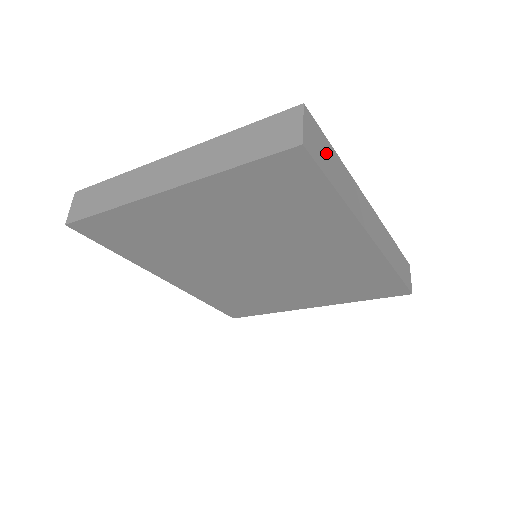
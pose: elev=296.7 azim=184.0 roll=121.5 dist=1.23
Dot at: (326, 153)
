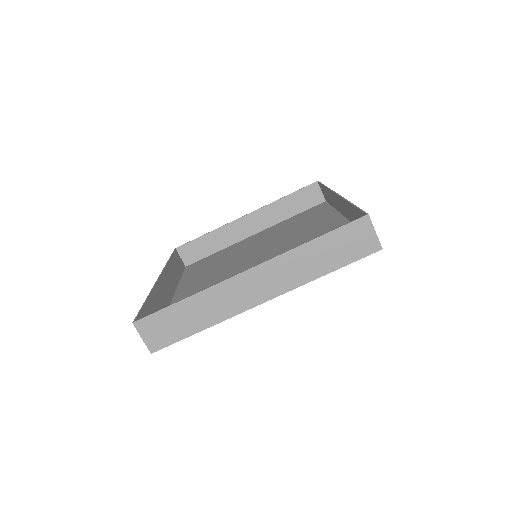
Dot at: occluded
